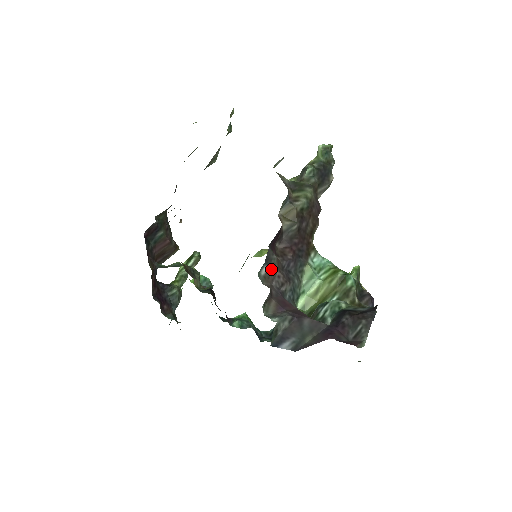
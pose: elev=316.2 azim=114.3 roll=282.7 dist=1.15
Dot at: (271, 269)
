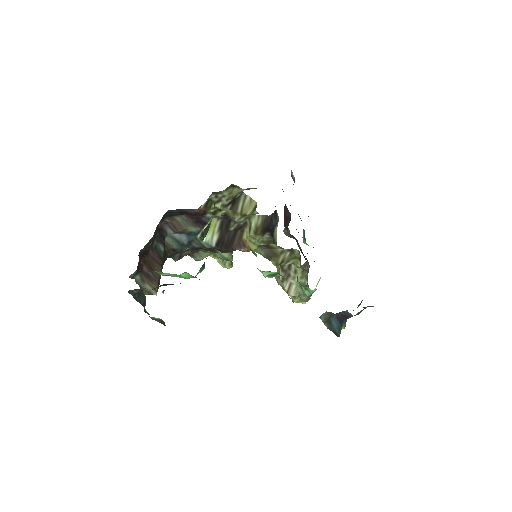
Dot at: occluded
